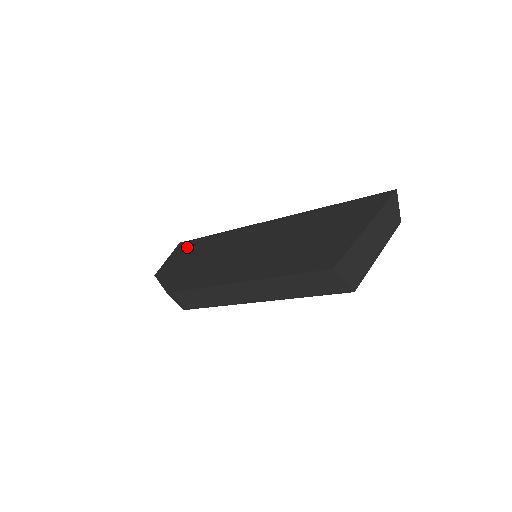
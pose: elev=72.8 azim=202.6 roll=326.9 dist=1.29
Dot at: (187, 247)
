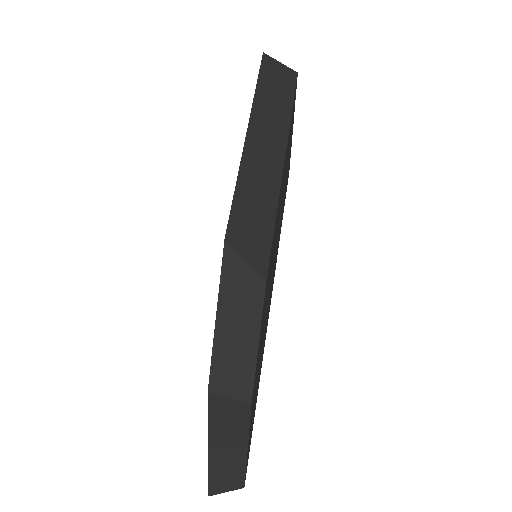
Dot at: occluded
